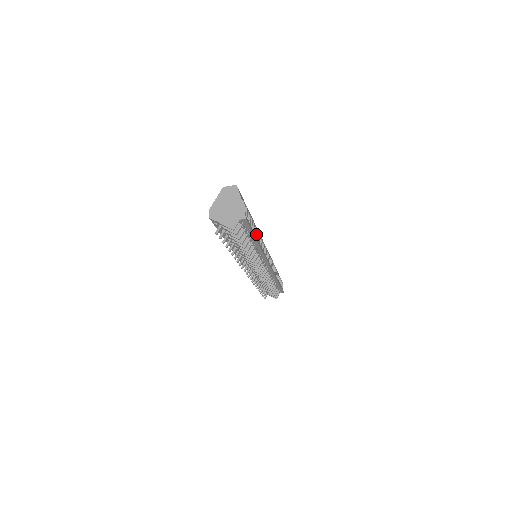
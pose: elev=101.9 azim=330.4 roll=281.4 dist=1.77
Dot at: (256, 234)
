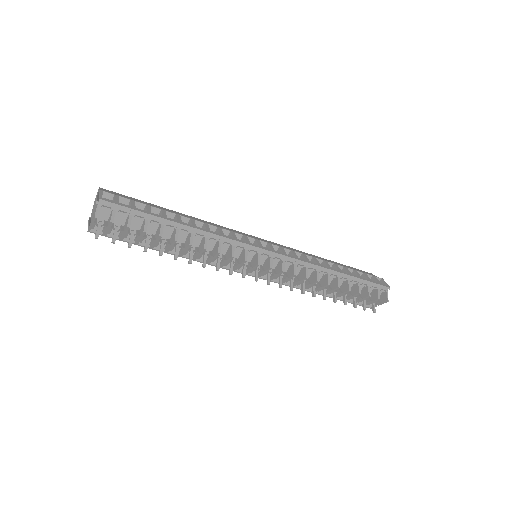
Dot at: (176, 219)
